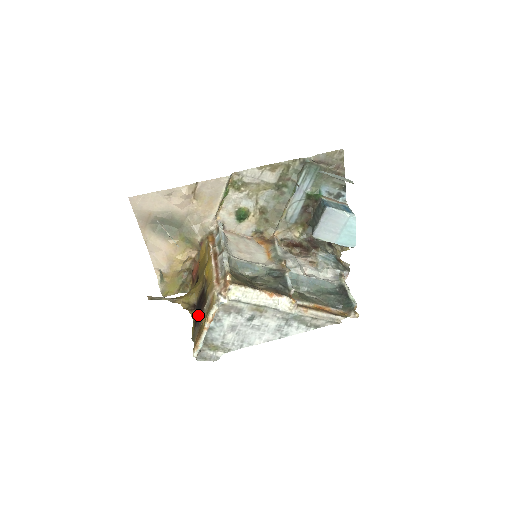
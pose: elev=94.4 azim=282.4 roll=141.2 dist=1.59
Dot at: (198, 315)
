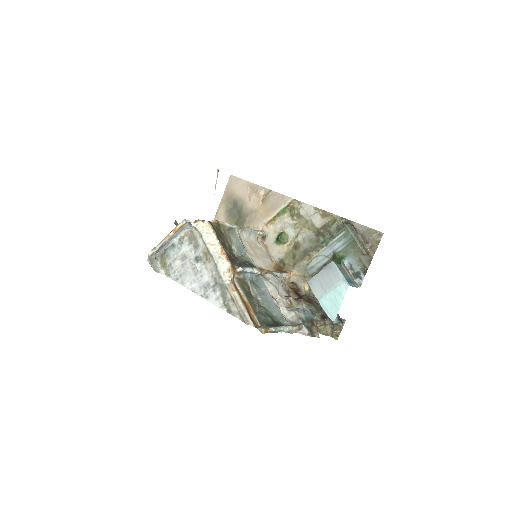
Dot at: occluded
